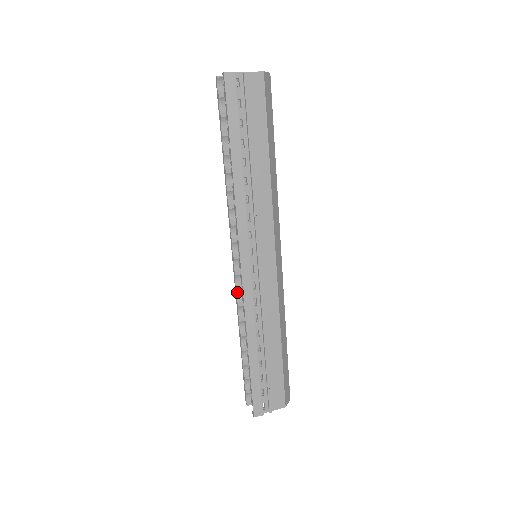
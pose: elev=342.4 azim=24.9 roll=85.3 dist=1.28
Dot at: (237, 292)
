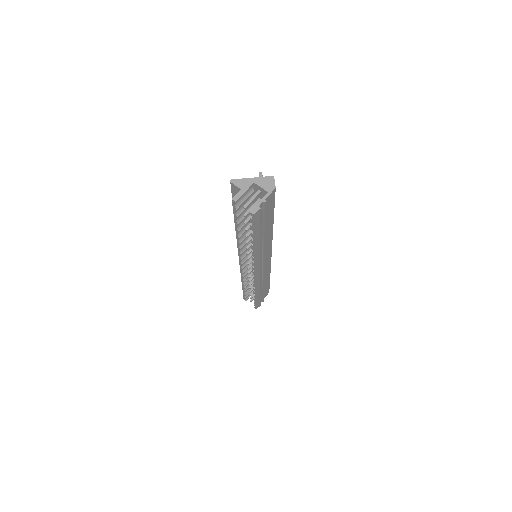
Dot at: (243, 273)
